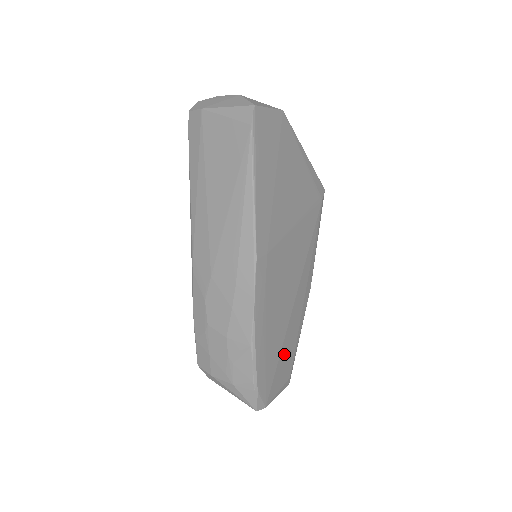
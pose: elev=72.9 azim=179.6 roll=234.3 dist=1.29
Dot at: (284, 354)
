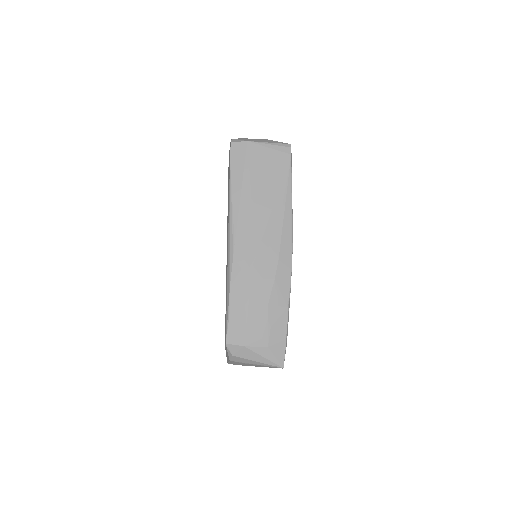
Dot at: occluded
